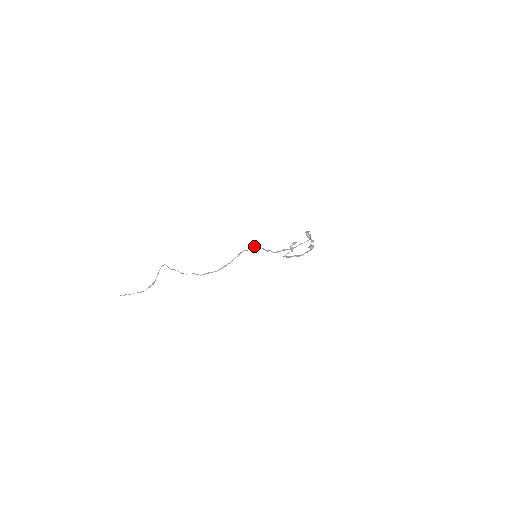
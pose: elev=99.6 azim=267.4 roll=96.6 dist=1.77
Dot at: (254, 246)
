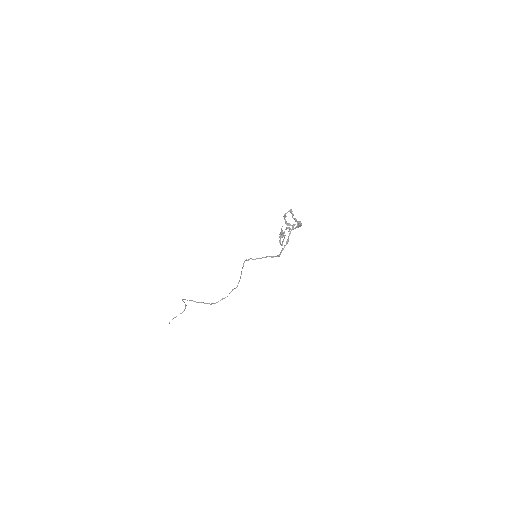
Dot at: occluded
